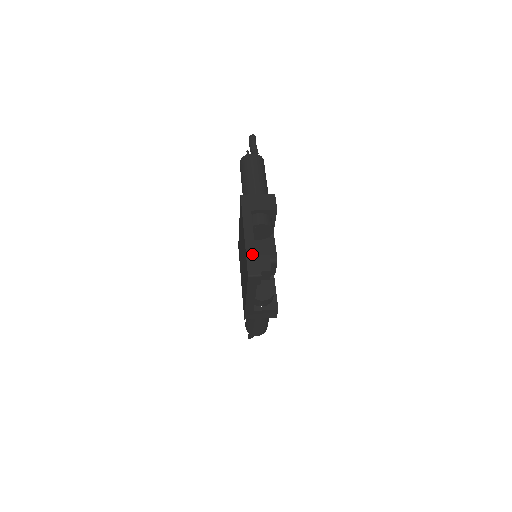
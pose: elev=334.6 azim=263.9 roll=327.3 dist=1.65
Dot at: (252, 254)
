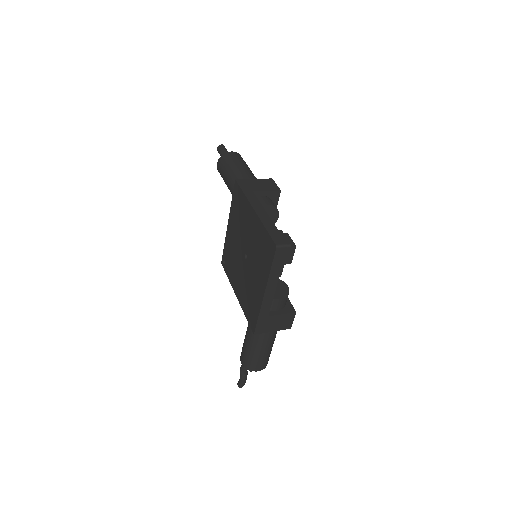
Dot at: (272, 226)
